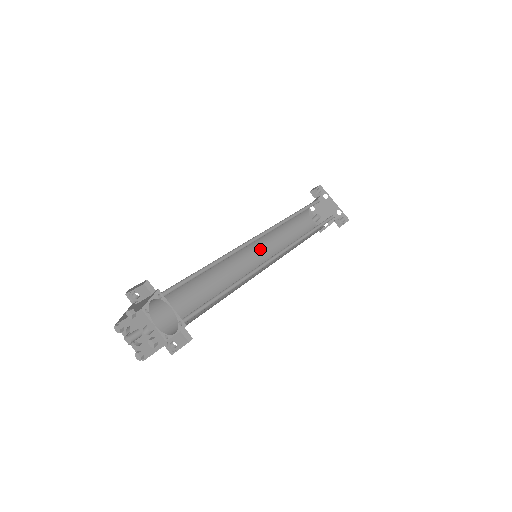
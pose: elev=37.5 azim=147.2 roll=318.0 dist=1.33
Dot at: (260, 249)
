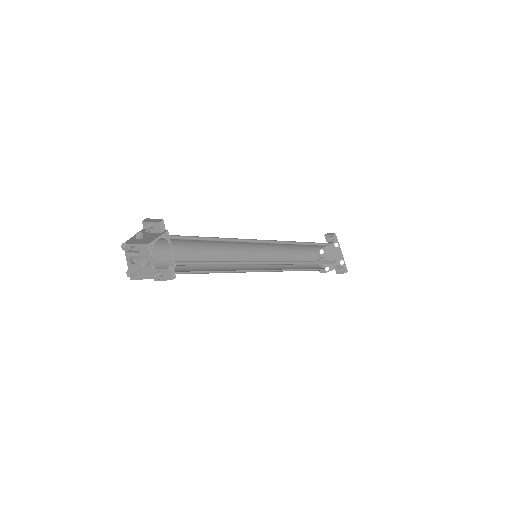
Dot at: (262, 256)
